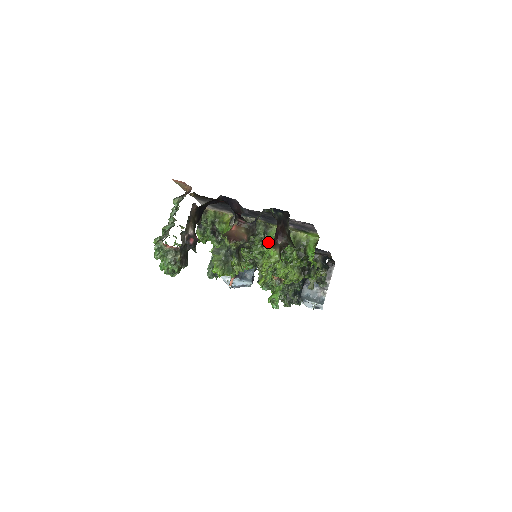
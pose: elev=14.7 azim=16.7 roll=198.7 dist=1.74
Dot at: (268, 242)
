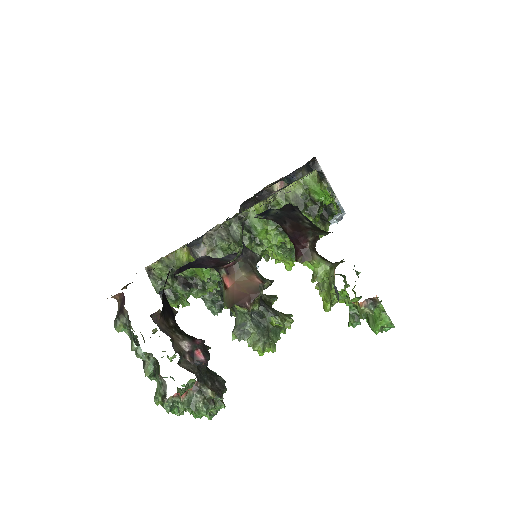
Dot at: (261, 234)
